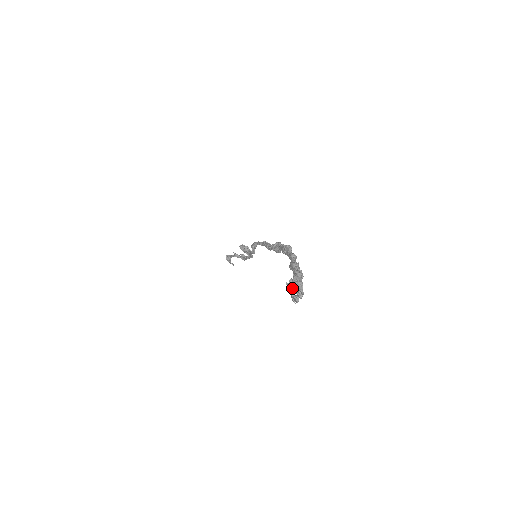
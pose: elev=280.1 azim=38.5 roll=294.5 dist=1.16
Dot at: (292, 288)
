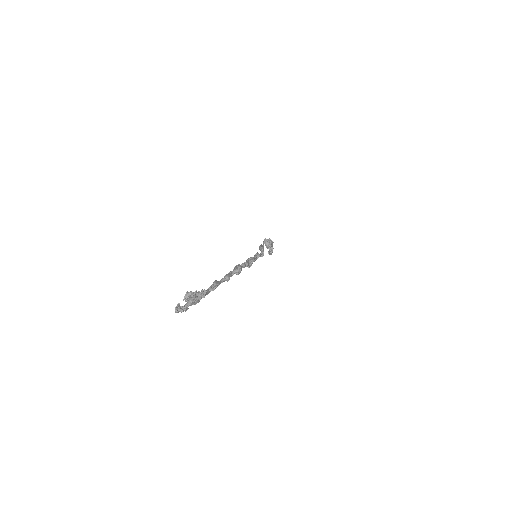
Dot at: (187, 299)
